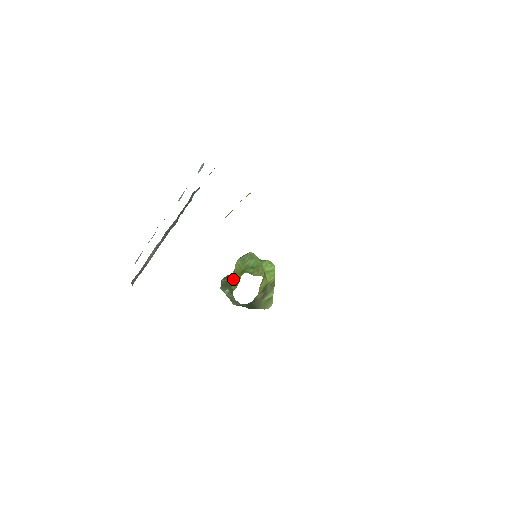
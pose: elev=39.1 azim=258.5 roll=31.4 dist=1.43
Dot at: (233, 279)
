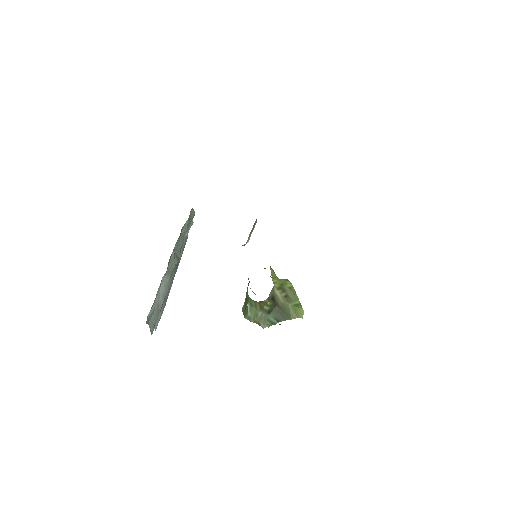
Dot at: occluded
